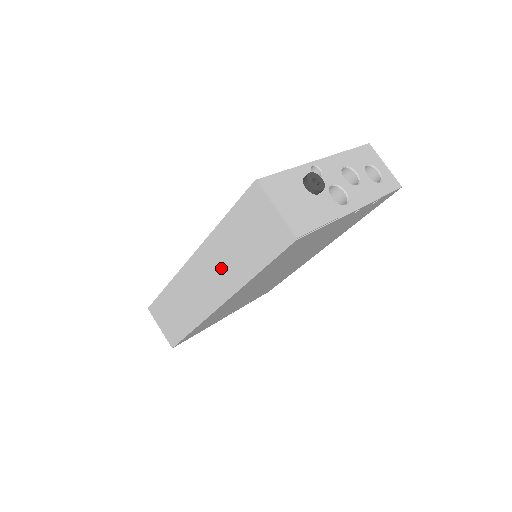
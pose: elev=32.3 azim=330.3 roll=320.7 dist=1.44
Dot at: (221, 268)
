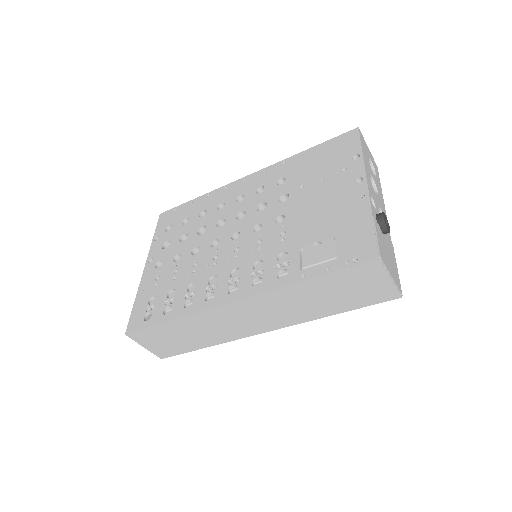
Dot at: (284, 310)
